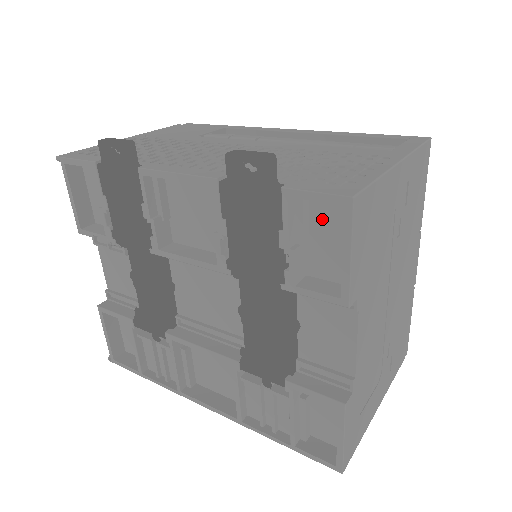
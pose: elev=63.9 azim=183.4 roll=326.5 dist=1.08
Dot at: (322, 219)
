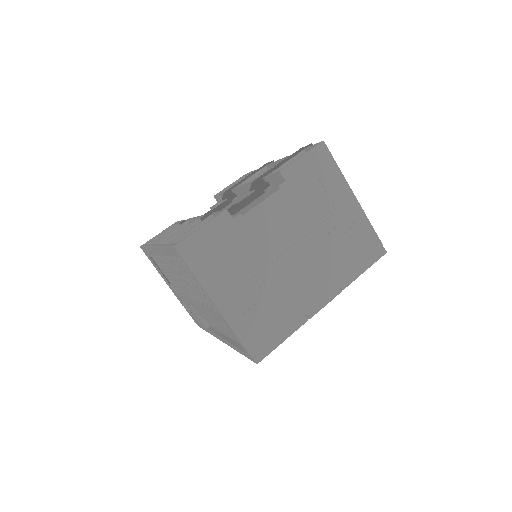
Dot at: occluded
